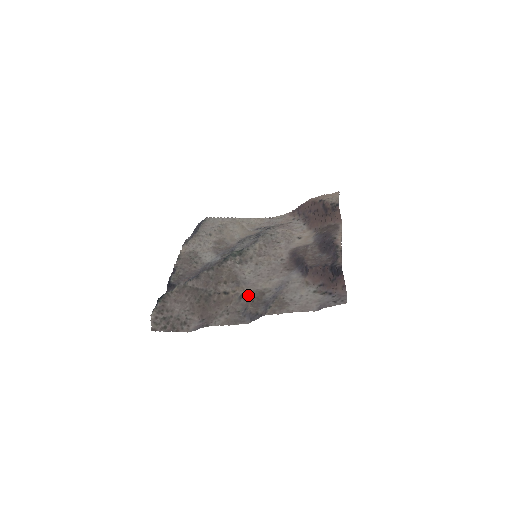
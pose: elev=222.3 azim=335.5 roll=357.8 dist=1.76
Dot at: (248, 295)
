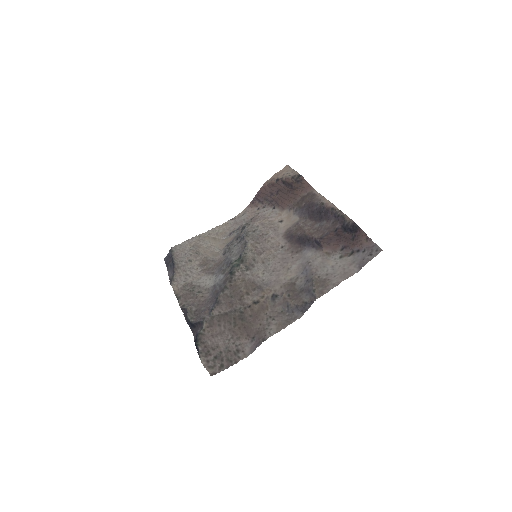
Dot at: (279, 293)
